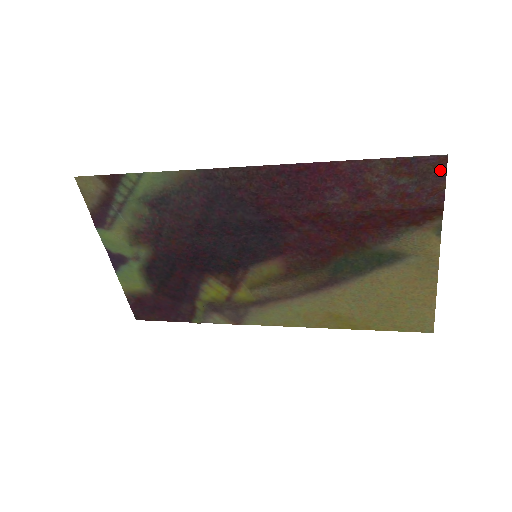
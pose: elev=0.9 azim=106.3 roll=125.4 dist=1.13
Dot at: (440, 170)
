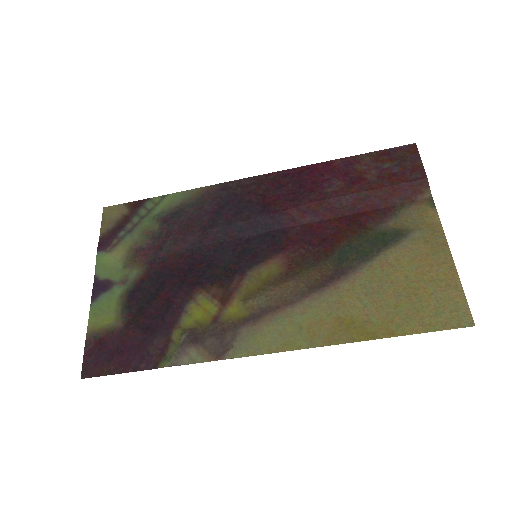
Dot at: (414, 153)
